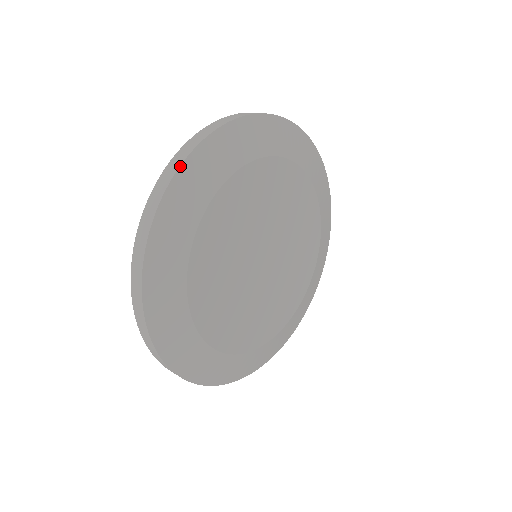
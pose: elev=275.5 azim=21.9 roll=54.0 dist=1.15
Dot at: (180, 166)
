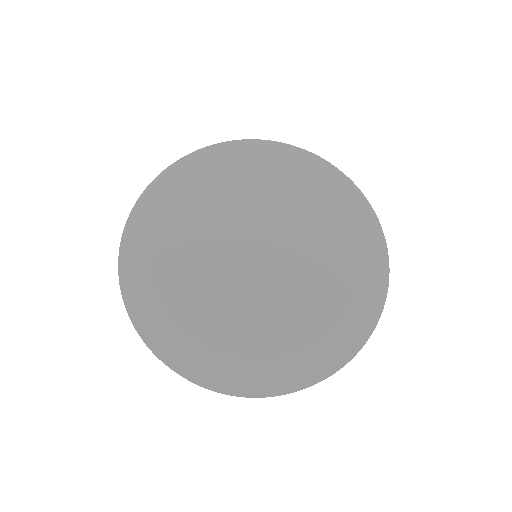
Dot at: (264, 140)
